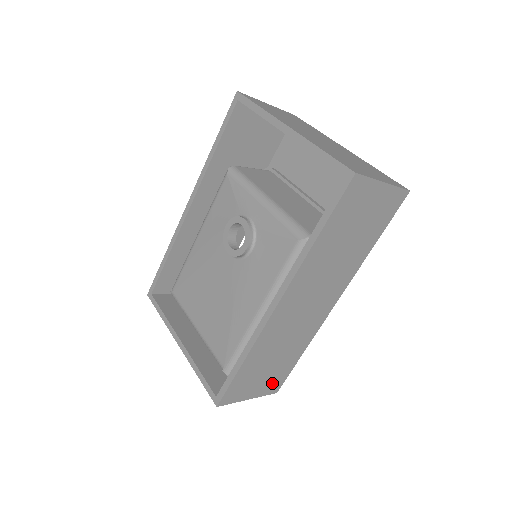
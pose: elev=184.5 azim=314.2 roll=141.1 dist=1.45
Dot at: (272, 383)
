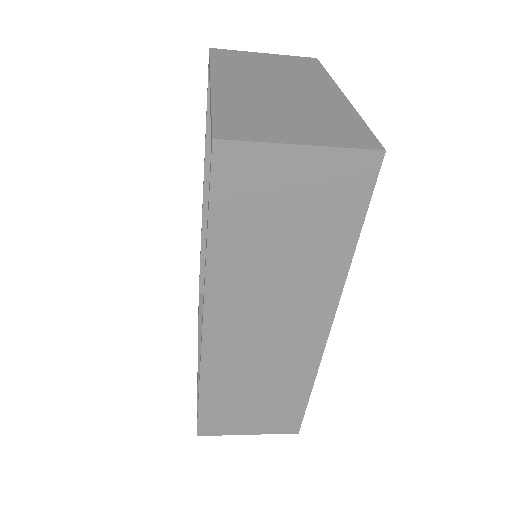
Dot at: (278, 421)
